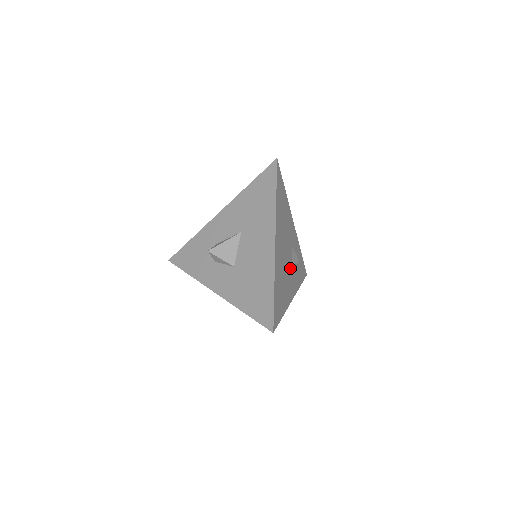
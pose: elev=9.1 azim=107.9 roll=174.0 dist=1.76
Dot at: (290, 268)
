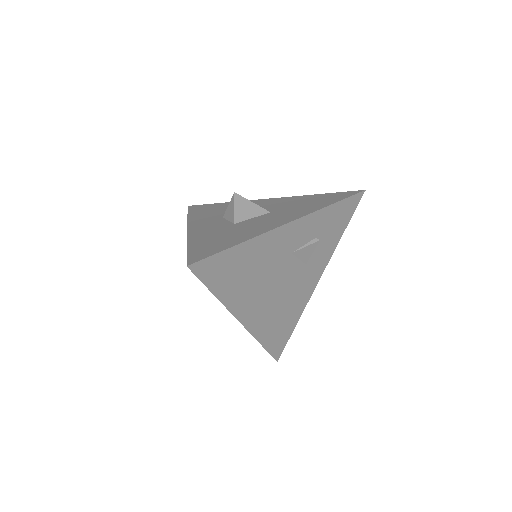
Dot at: (298, 274)
